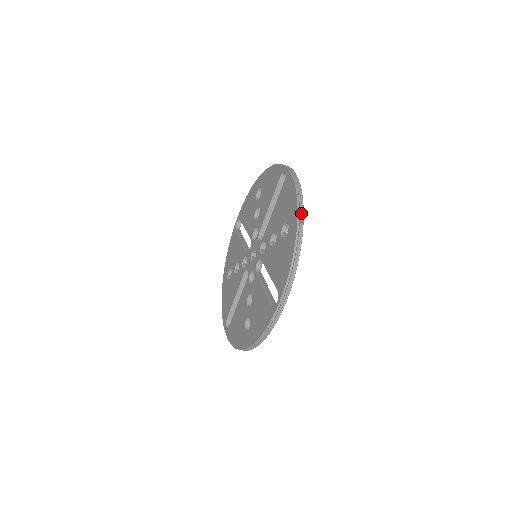
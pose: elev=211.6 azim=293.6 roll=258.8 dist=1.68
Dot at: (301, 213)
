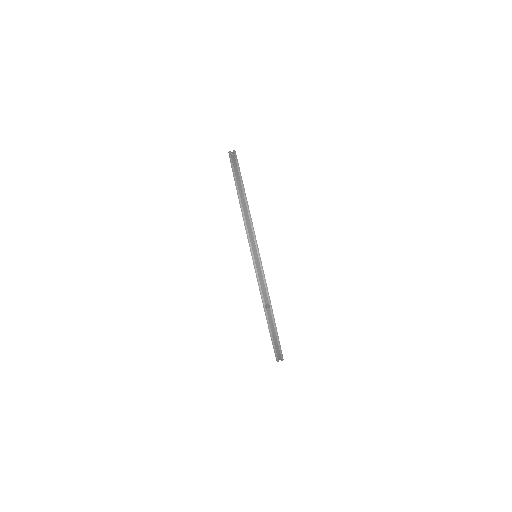
Dot at: (232, 152)
